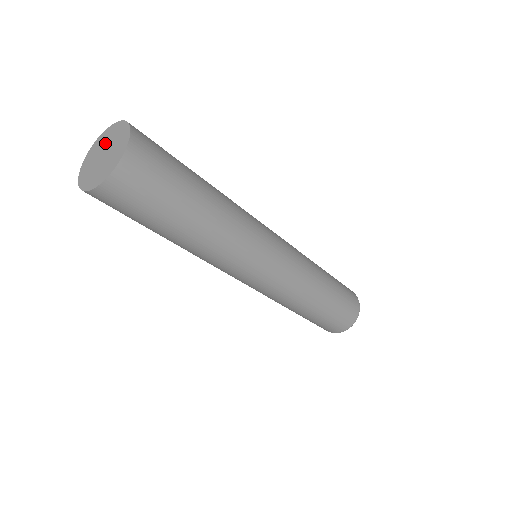
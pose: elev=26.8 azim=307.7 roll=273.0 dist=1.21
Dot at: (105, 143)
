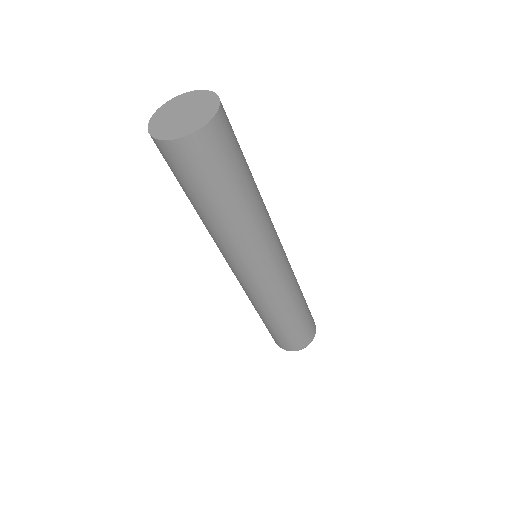
Dot at: (179, 106)
